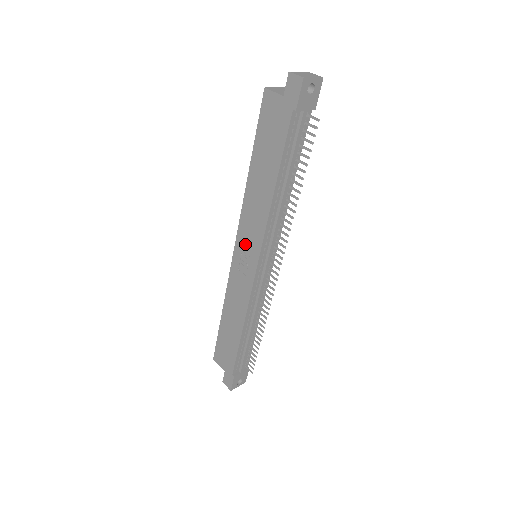
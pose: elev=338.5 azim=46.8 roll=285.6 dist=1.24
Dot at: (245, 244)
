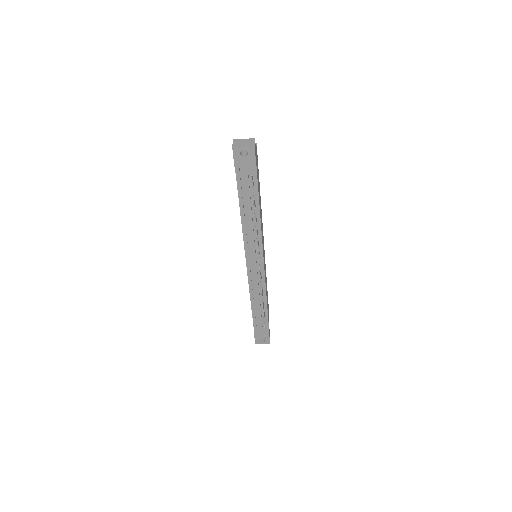
Dot at: occluded
